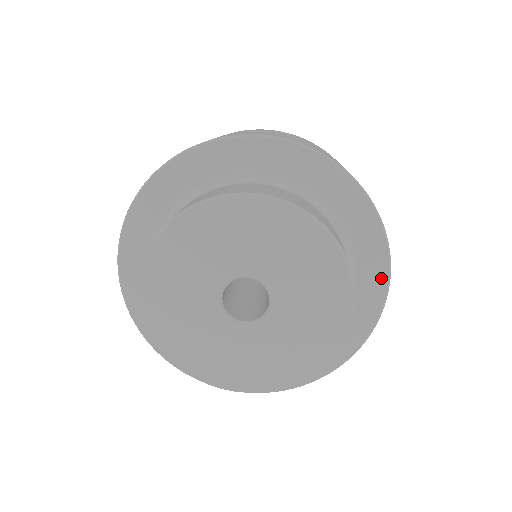
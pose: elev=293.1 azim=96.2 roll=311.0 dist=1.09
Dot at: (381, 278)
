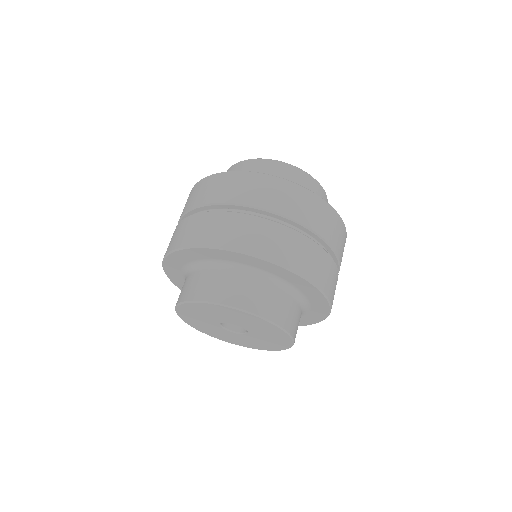
Dot at: (322, 316)
